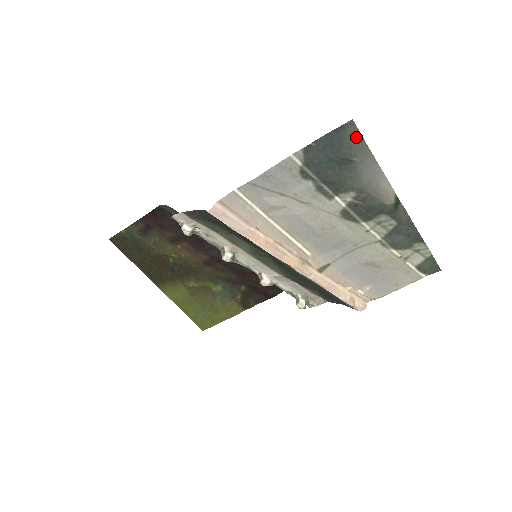
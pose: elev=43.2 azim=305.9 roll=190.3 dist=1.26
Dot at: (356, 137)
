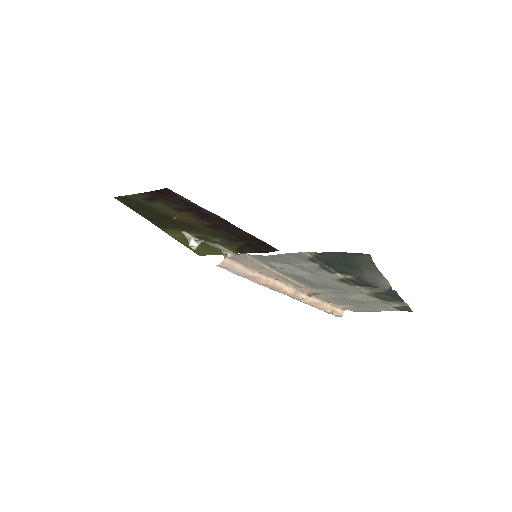
Dot at: (368, 261)
